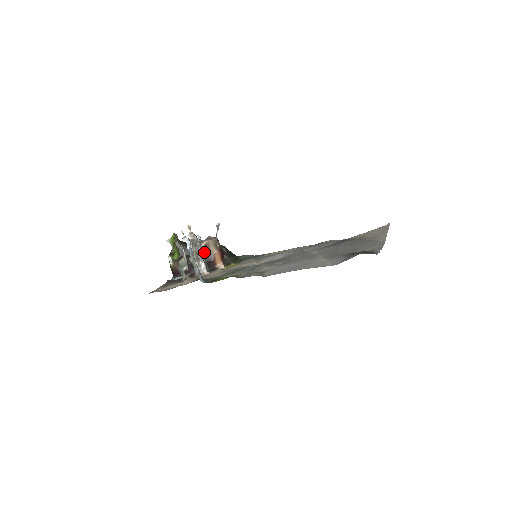
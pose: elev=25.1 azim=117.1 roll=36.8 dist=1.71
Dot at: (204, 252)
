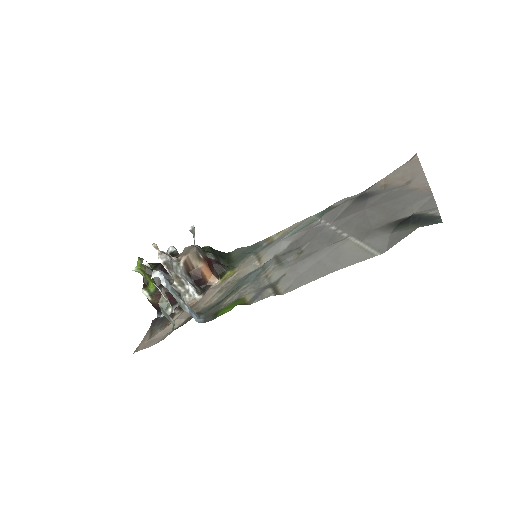
Dot at: (186, 271)
